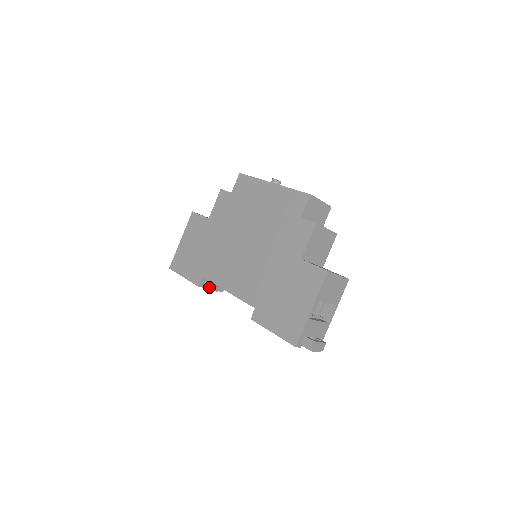
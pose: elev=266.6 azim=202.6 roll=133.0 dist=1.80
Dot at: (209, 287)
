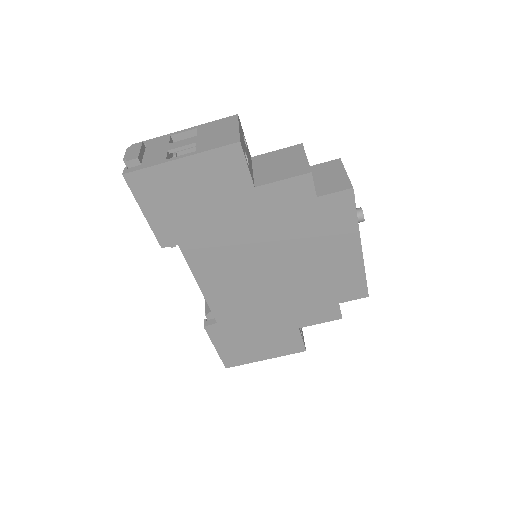
Dot at: (172, 247)
